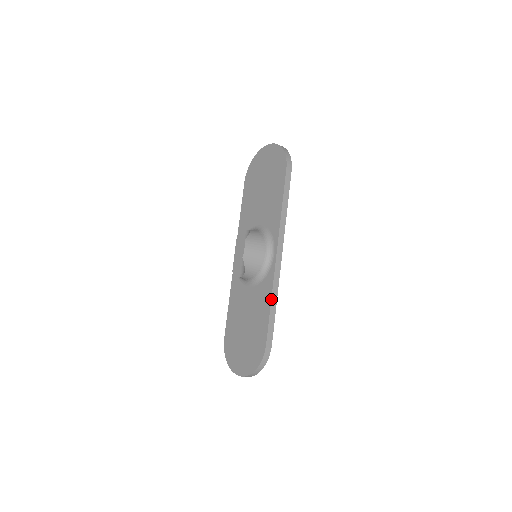
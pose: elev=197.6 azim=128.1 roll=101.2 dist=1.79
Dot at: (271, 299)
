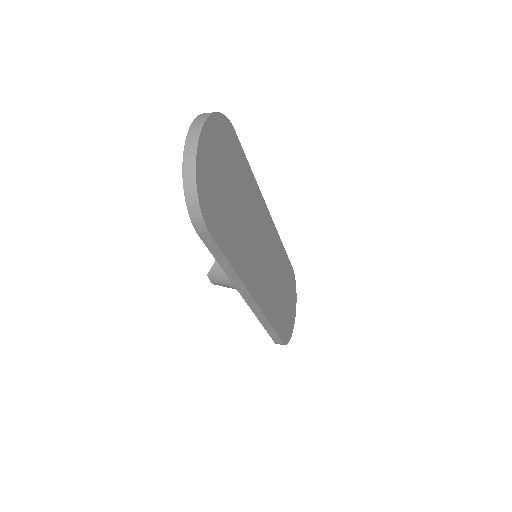
Dot at: occluded
